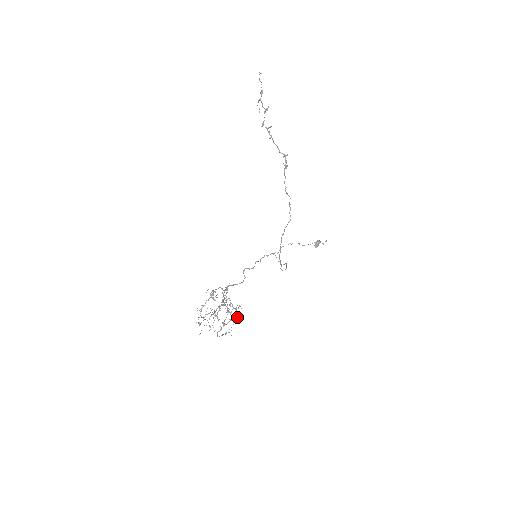
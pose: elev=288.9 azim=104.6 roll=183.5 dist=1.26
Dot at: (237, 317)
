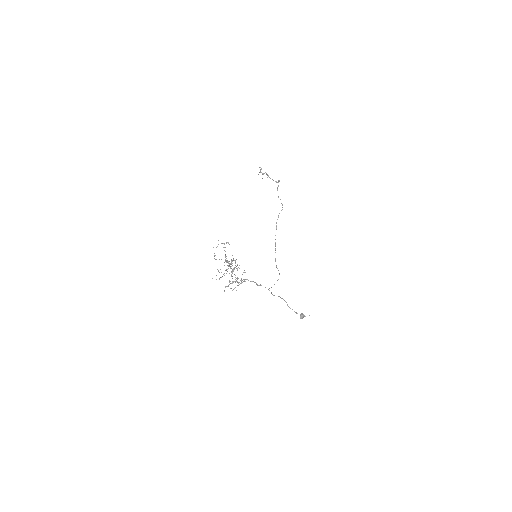
Dot at: (241, 281)
